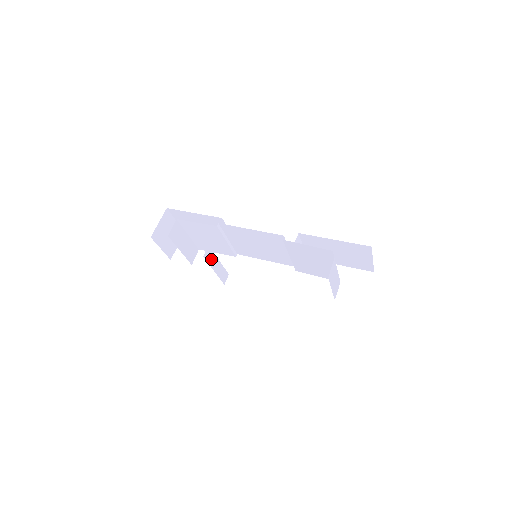
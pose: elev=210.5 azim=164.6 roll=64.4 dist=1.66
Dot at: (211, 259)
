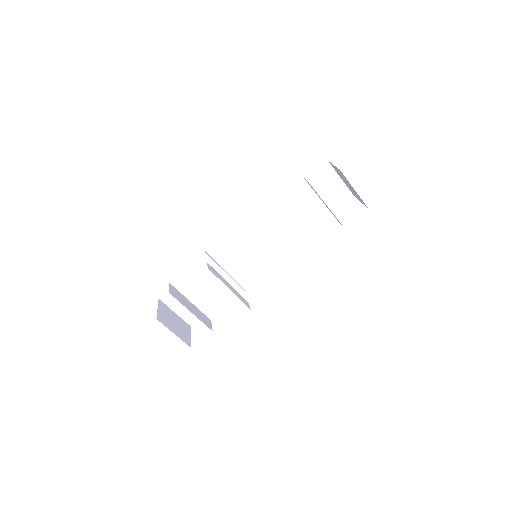
Dot at: (218, 277)
